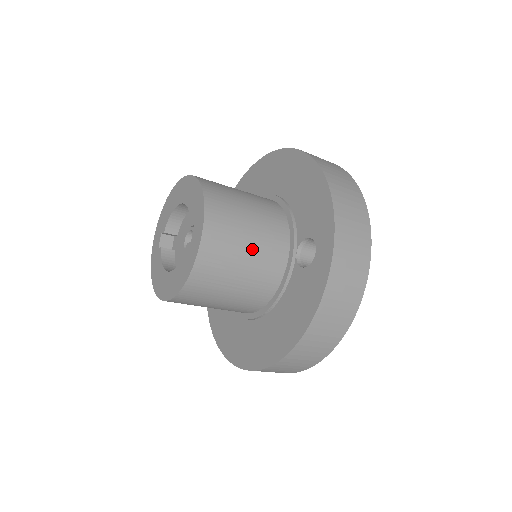
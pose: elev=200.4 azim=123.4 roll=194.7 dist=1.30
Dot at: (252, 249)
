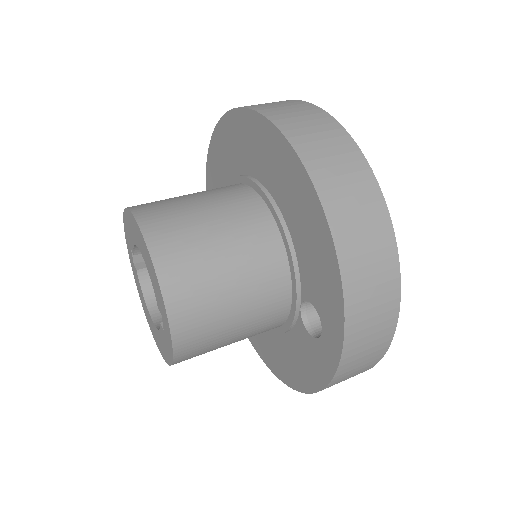
Dot at: (241, 324)
